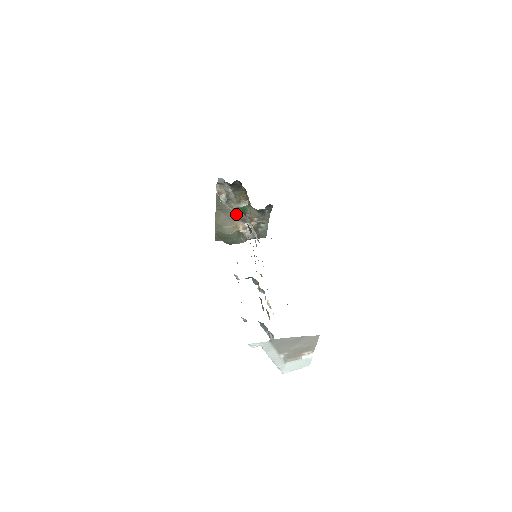
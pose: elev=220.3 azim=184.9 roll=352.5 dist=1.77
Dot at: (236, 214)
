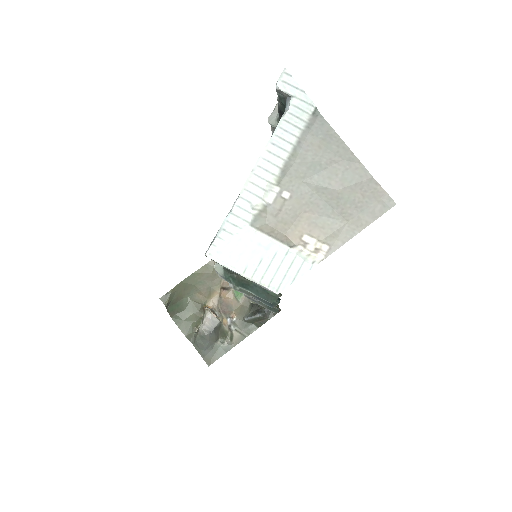
Dot at: (226, 285)
